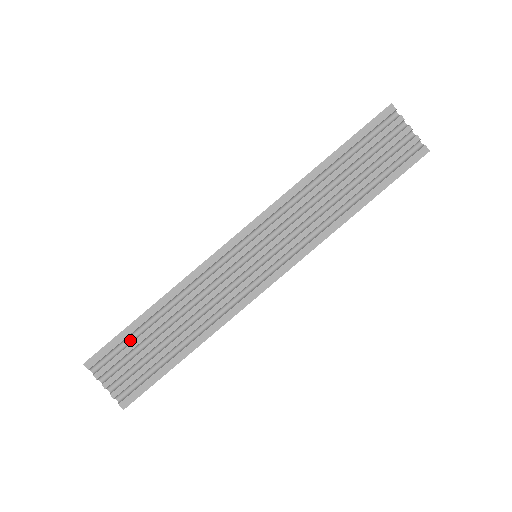
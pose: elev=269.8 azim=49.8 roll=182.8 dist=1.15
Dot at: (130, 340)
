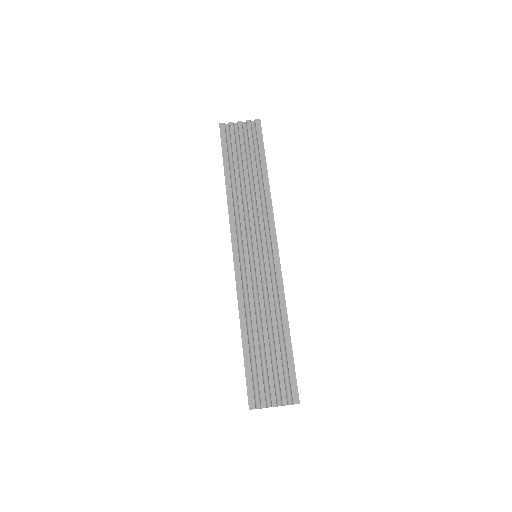
Dot at: (254, 366)
